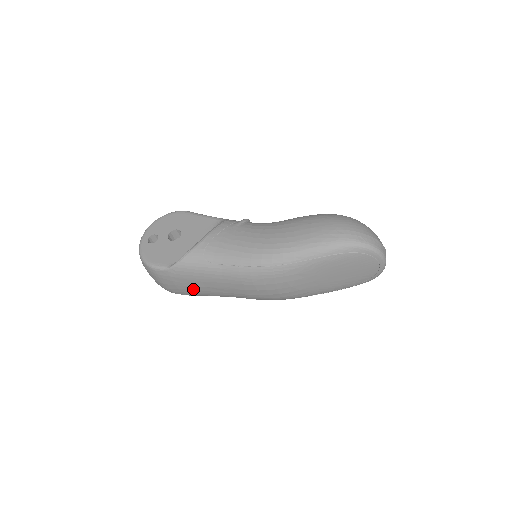
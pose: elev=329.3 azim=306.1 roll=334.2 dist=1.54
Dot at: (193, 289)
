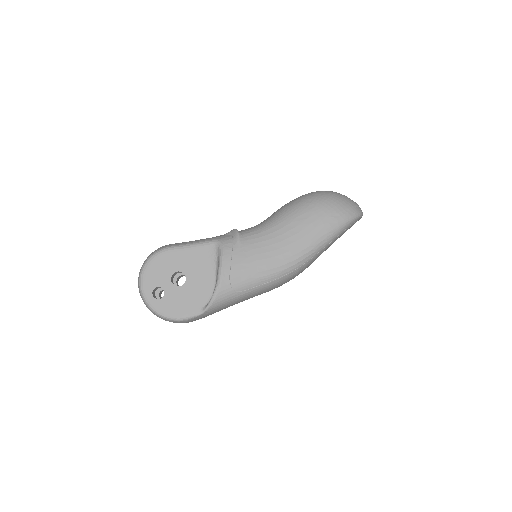
Dot at: occluded
